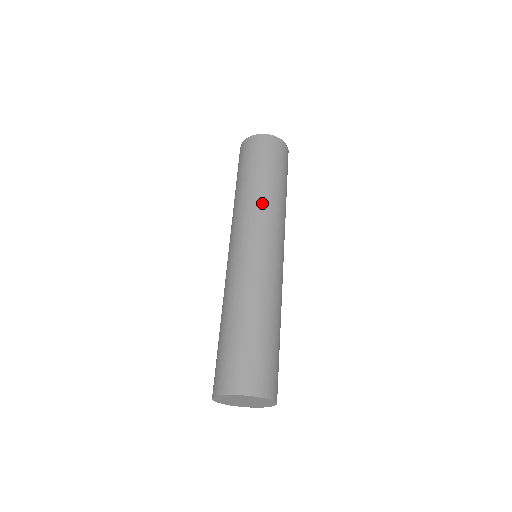
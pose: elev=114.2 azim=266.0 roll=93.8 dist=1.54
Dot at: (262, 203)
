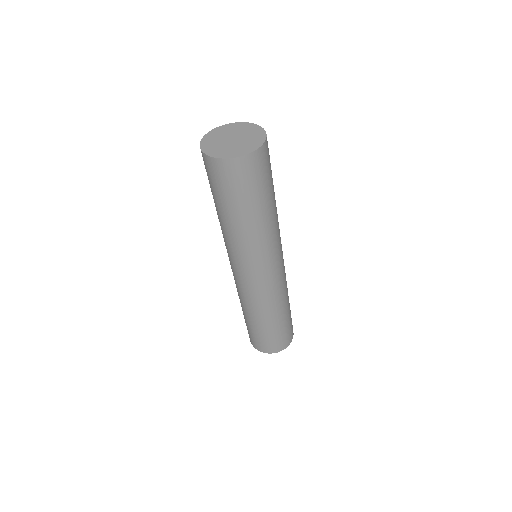
Dot at: (253, 242)
